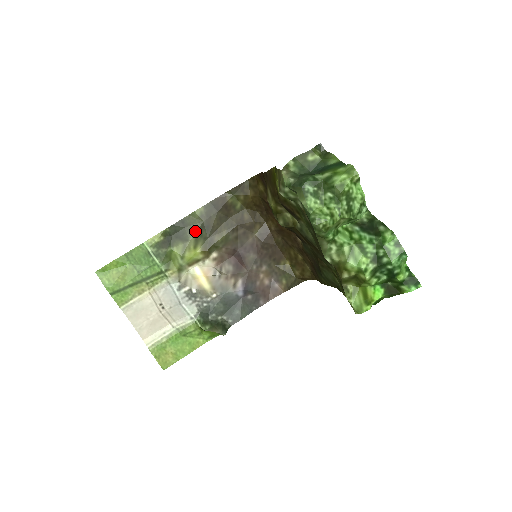
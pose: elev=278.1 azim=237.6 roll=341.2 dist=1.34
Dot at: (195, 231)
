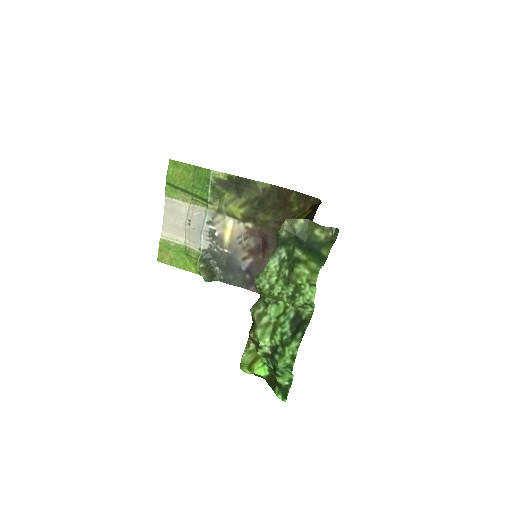
Dot at: (250, 196)
